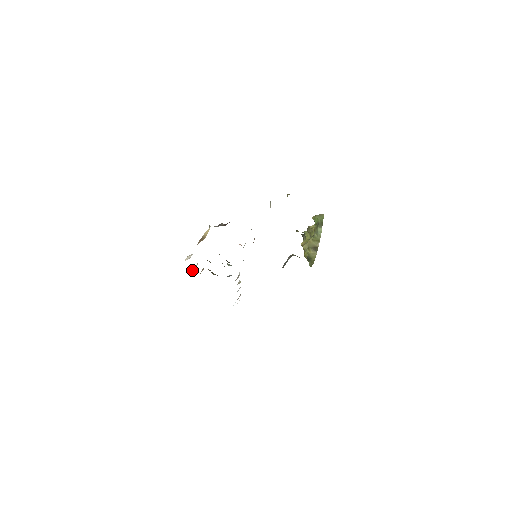
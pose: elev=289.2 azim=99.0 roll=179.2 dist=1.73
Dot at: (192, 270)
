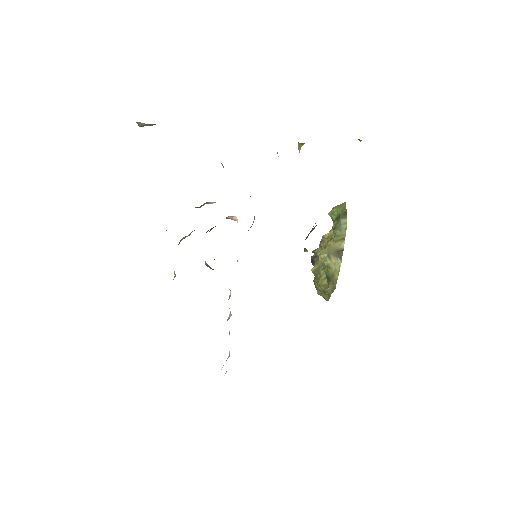
Dot at: occluded
